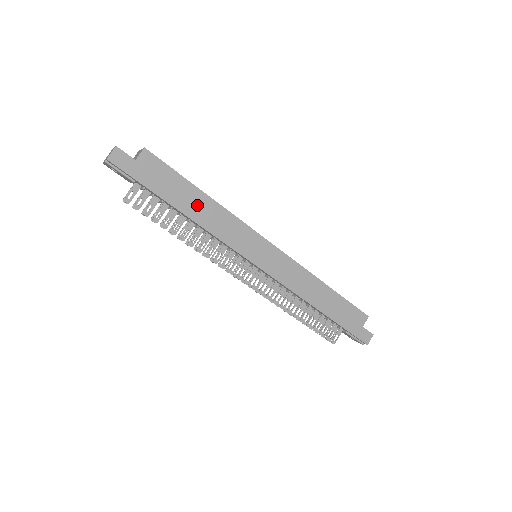
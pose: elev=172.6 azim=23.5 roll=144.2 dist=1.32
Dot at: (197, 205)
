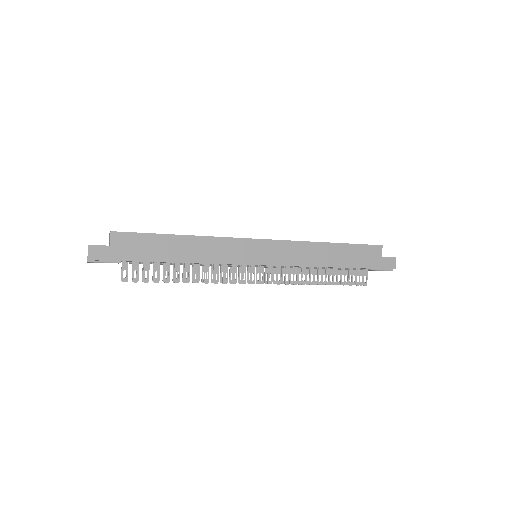
Dot at: (181, 248)
